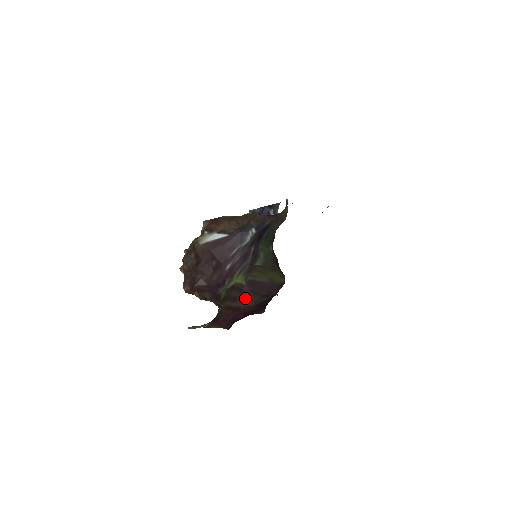
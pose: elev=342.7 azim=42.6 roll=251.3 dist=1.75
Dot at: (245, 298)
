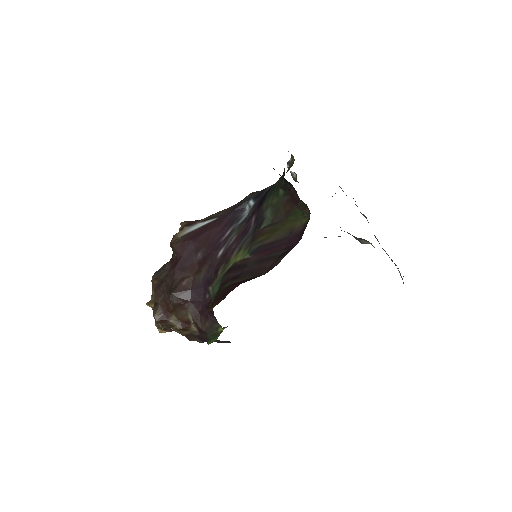
Dot at: (252, 271)
